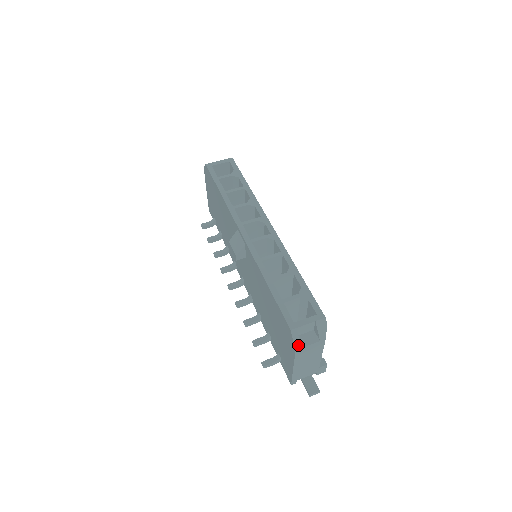
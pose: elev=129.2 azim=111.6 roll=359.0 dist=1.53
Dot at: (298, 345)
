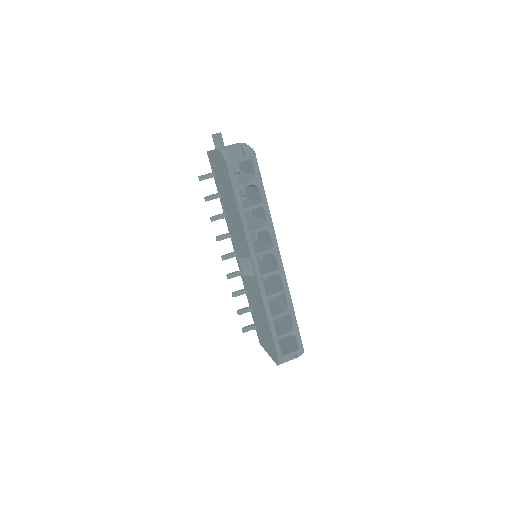
Dot at: occluded
